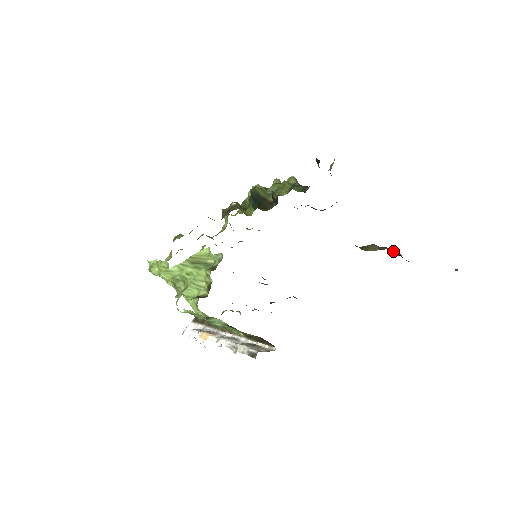
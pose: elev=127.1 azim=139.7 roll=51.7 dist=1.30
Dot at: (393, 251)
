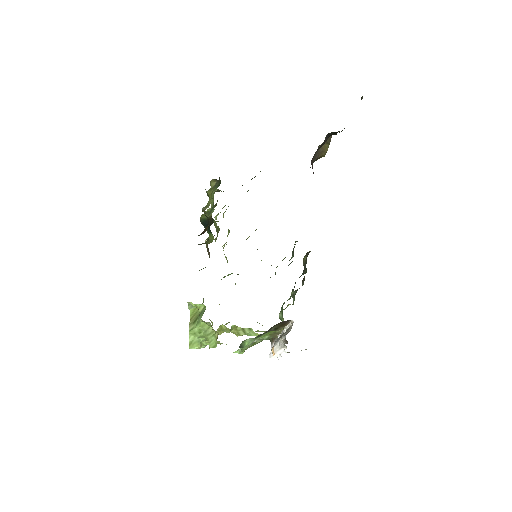
Dot at: (330, 135)
